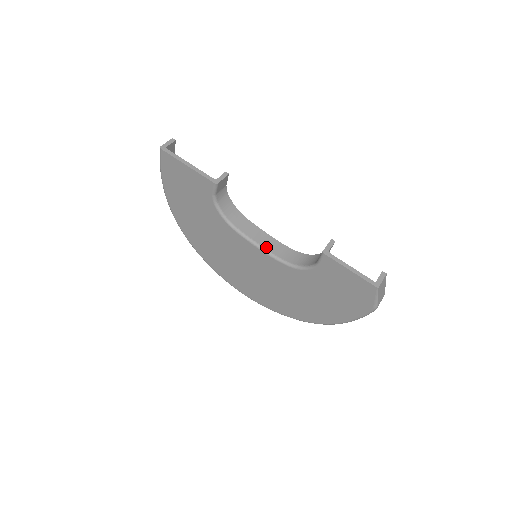
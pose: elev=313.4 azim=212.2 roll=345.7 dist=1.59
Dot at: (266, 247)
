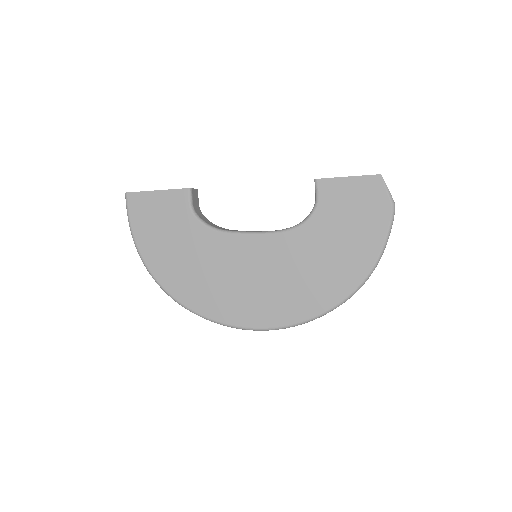
Dot at: (262, 231)
